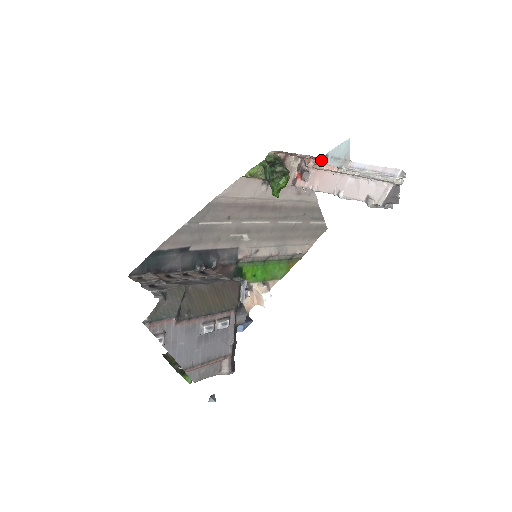
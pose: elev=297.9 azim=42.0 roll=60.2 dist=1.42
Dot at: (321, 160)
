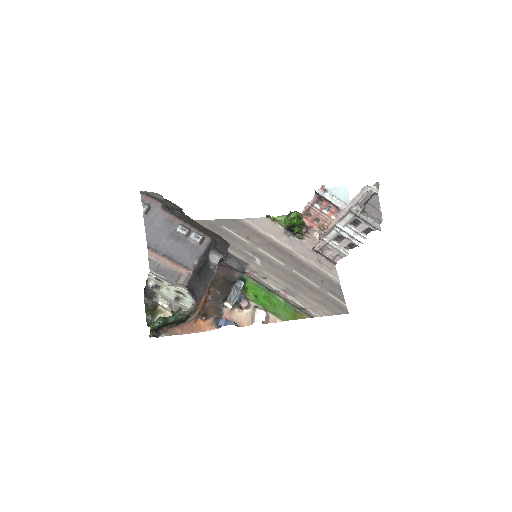
Dot at: (321, 192)
